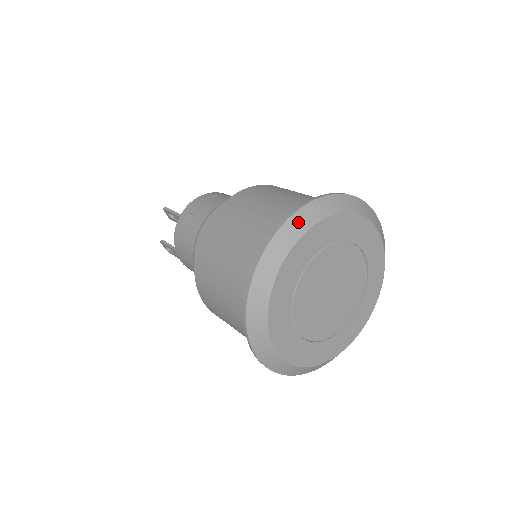
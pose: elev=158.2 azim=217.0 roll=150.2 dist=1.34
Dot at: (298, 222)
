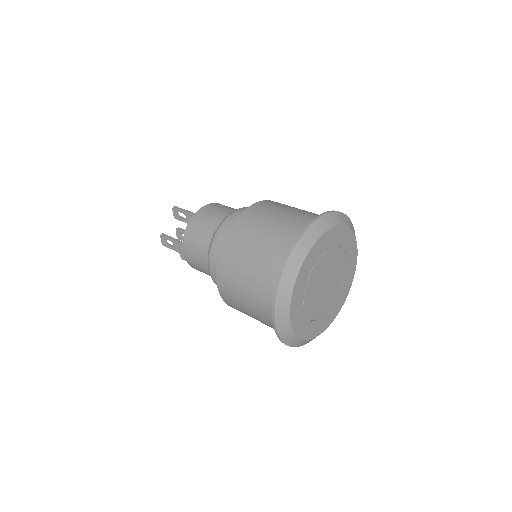
Dot at: (325, 221)
